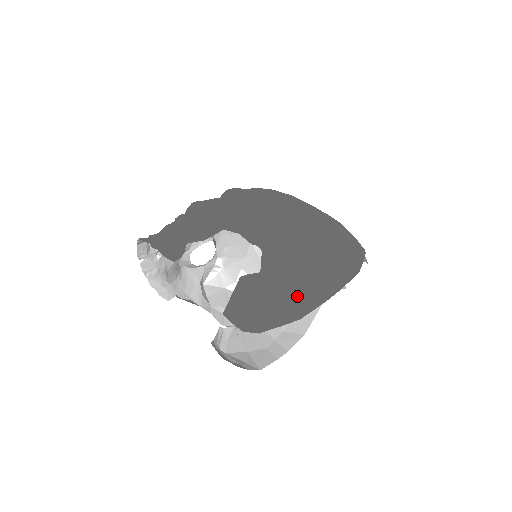
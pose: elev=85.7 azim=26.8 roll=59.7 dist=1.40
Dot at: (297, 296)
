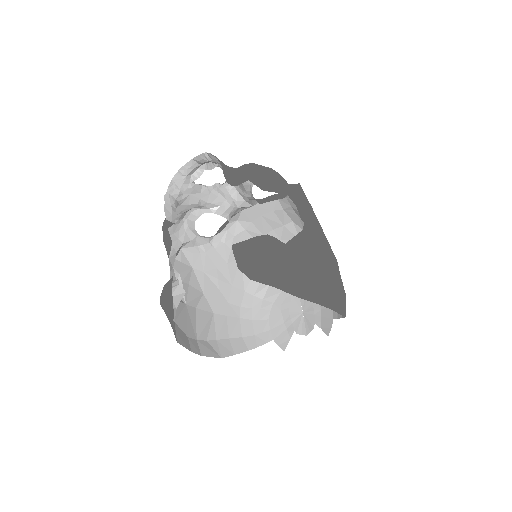
Dot at: (304, 279)
